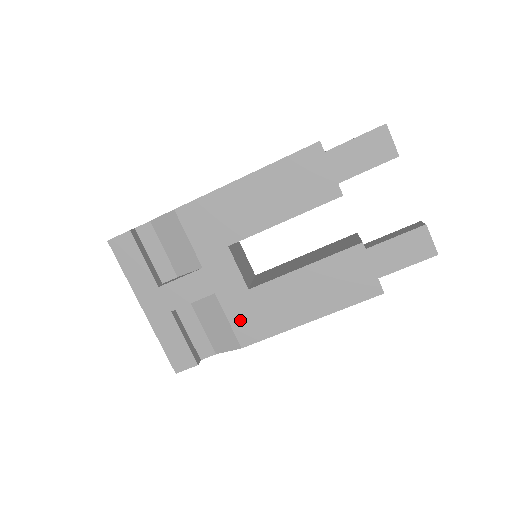
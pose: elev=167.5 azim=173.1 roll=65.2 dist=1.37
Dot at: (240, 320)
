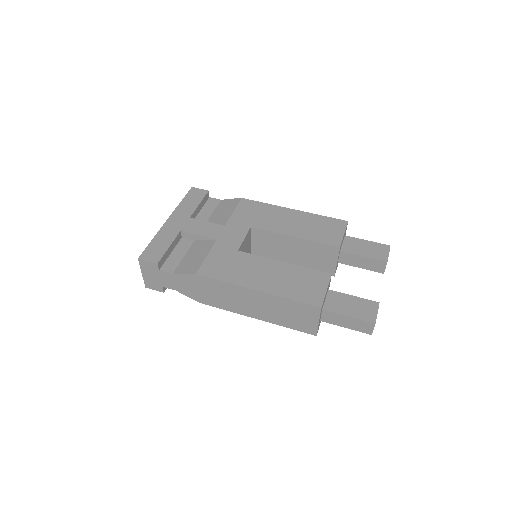
Dot at: (214, 260)
